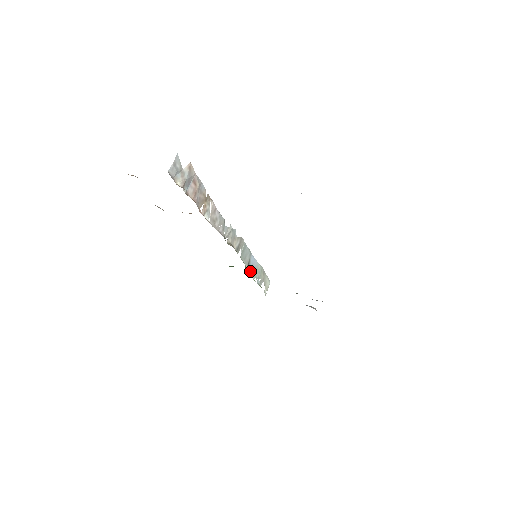
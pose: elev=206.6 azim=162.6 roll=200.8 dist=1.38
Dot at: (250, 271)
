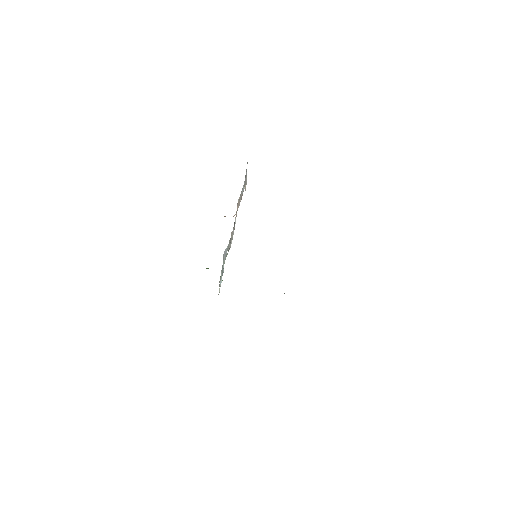
Dot at: occluded
